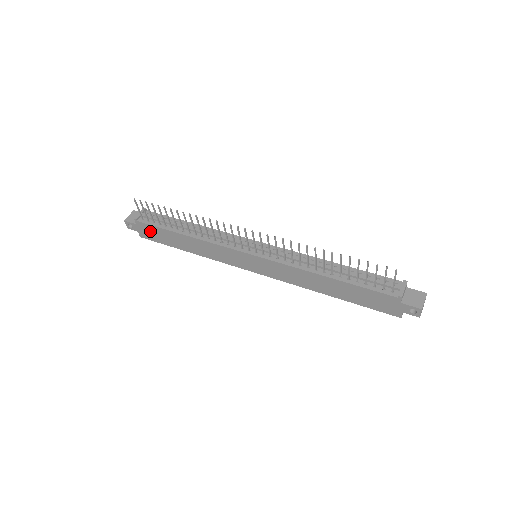
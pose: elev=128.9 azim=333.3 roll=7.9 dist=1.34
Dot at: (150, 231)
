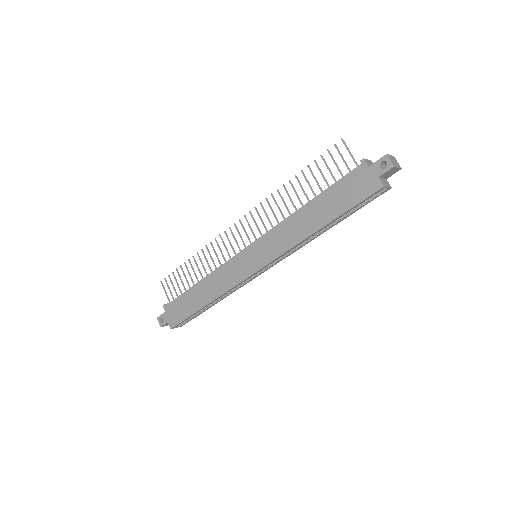
Dot at: (176, 309)
